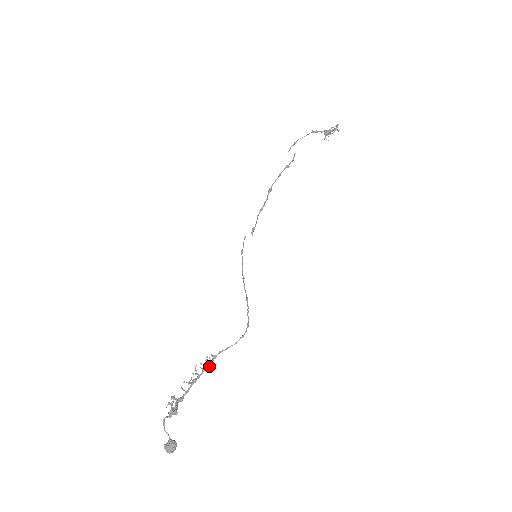
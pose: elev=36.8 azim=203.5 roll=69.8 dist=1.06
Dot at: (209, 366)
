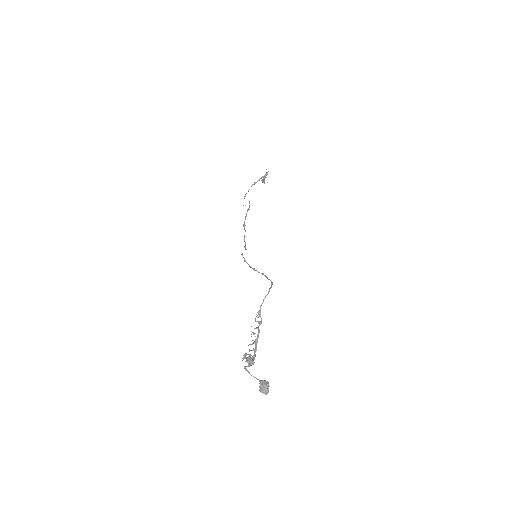
Dot at: (260, 322)
